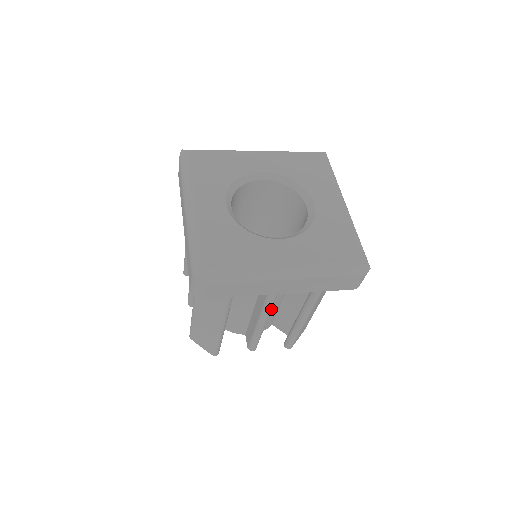
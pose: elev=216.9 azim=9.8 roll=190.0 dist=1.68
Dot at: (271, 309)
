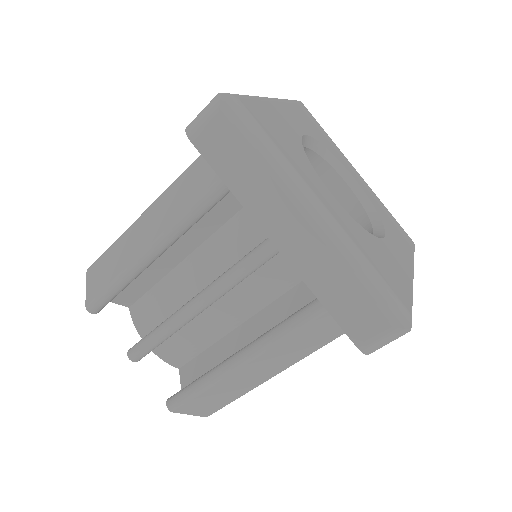
Dot at: (225, 290)
